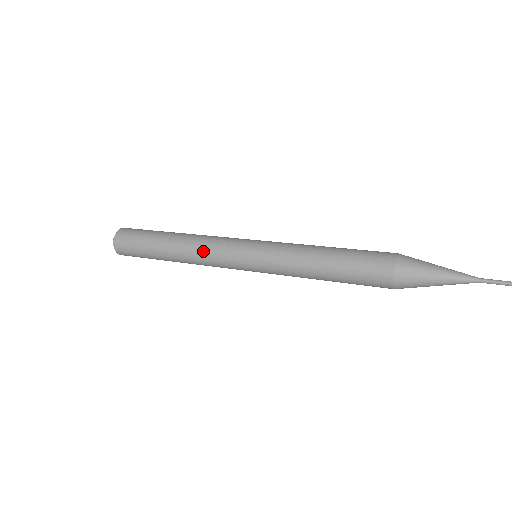
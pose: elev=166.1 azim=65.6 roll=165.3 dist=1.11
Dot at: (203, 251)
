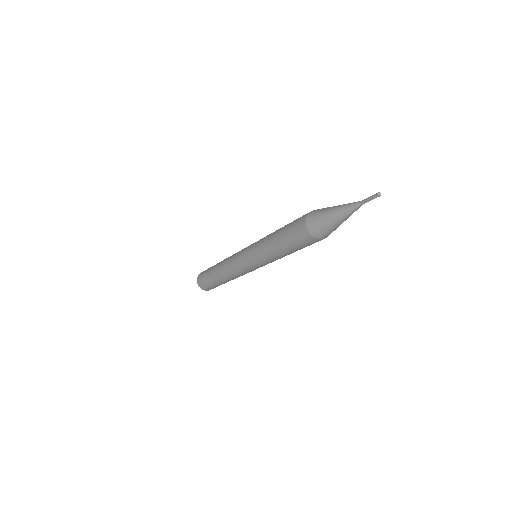
Dot at: (229, 270)
